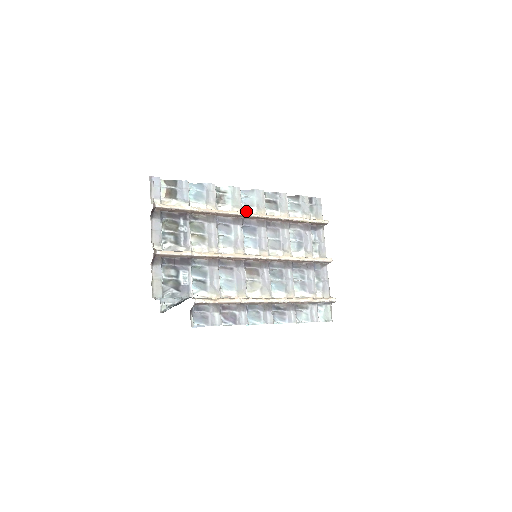
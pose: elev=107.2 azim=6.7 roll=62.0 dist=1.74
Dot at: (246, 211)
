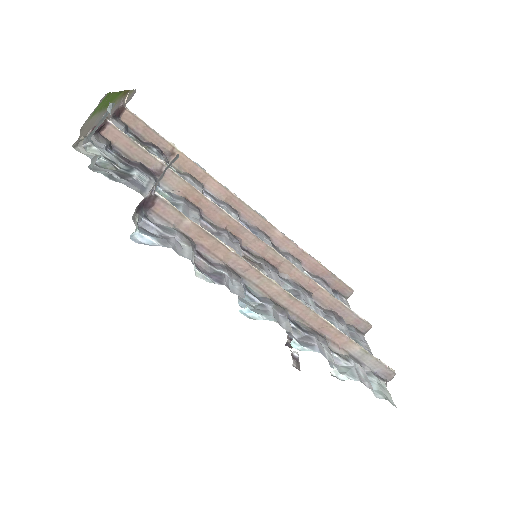
Dot at: occluded
